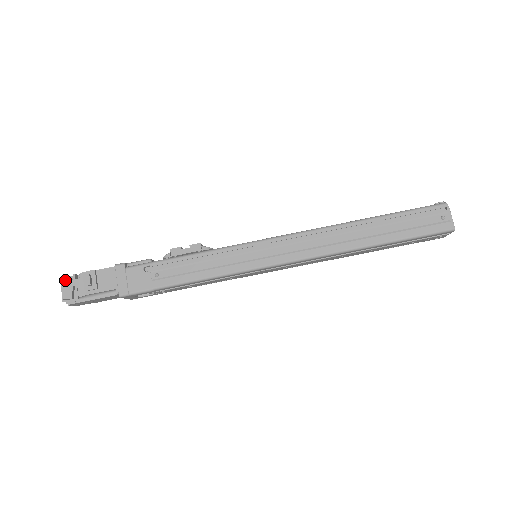
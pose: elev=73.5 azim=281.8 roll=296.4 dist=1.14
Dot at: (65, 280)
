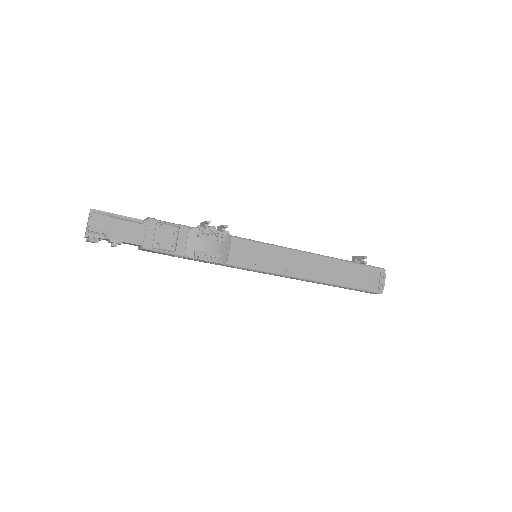
Dot at: (88, 230)
